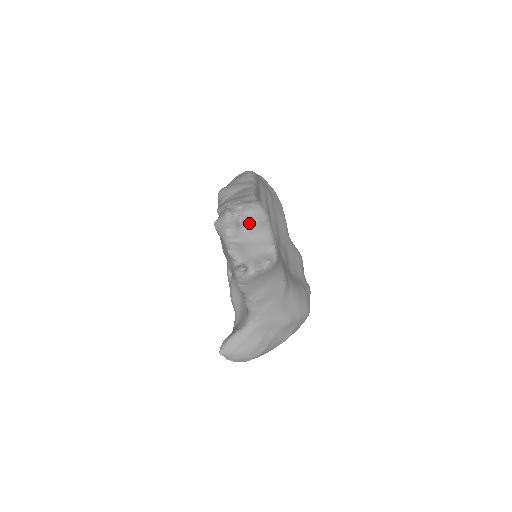
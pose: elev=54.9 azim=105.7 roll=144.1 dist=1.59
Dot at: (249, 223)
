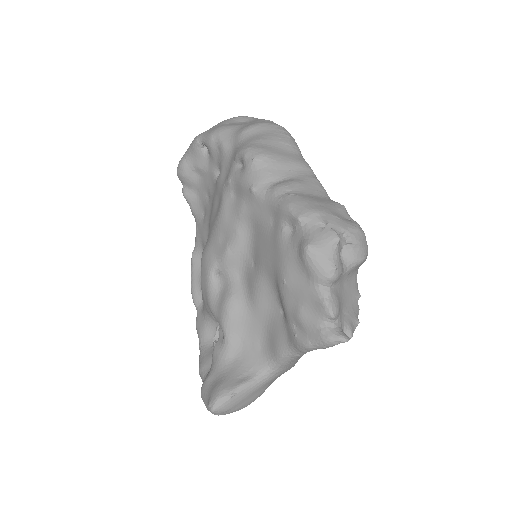
Dot at: (353, 262)
